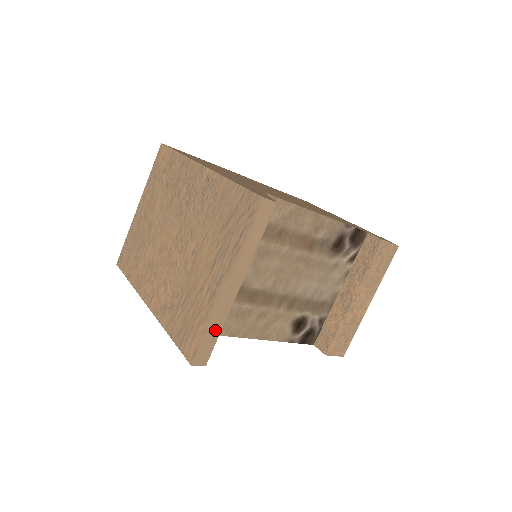
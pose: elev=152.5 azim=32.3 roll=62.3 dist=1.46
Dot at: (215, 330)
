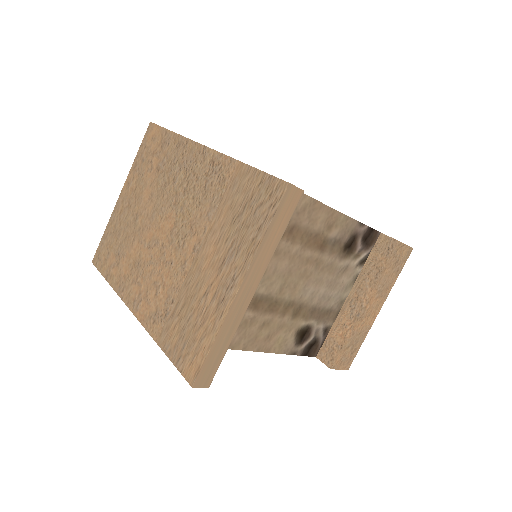
Dot at: (223, 344)
